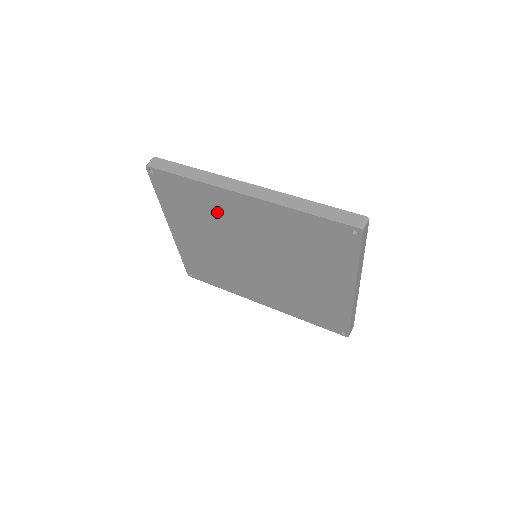
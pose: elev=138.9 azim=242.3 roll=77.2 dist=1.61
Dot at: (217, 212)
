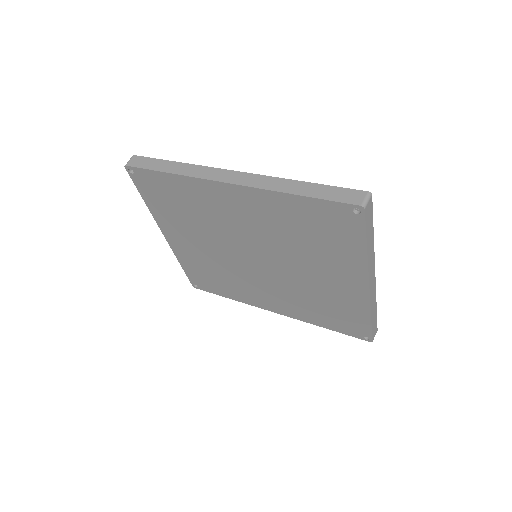
Dot at: (205, 209)
